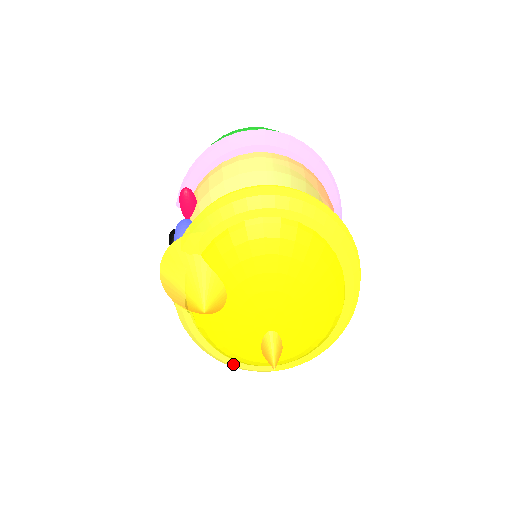
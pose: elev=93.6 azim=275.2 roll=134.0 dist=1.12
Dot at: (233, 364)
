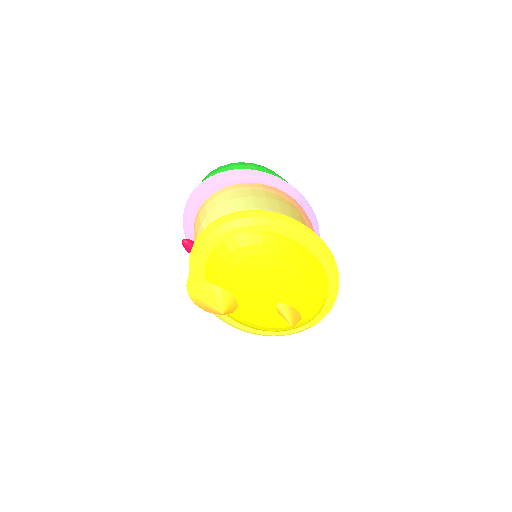
Dot at: (279, 334)
